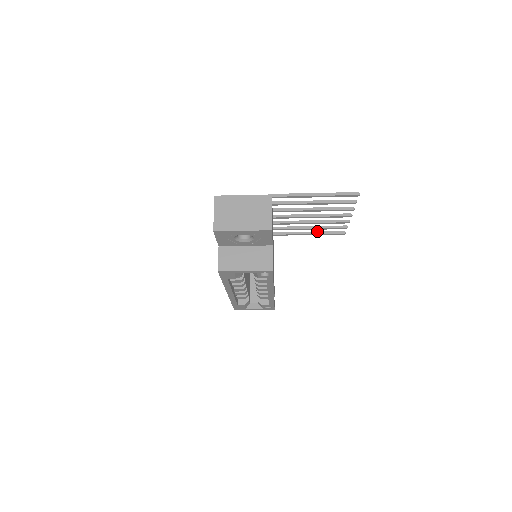
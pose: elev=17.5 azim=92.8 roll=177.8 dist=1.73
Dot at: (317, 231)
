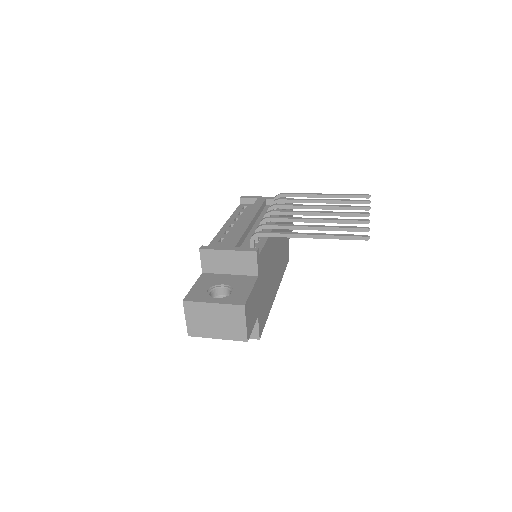
Dot at: (334, 194)
